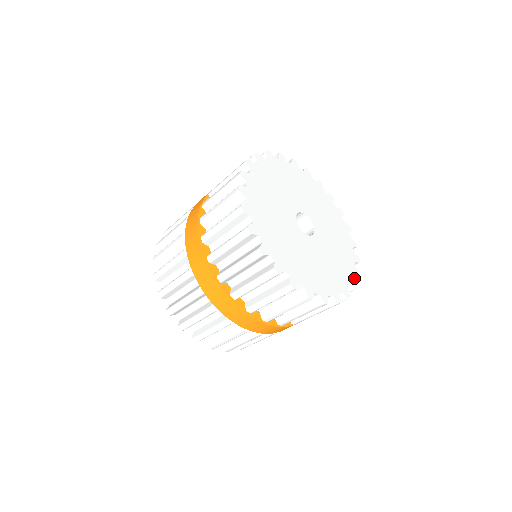
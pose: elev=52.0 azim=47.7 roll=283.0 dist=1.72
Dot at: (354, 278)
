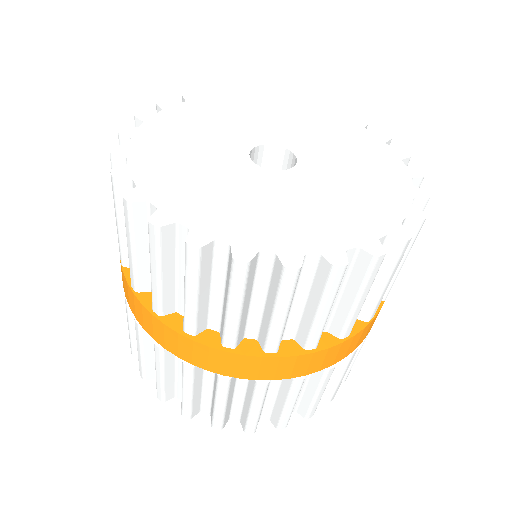
Dot at: (417, 184)
